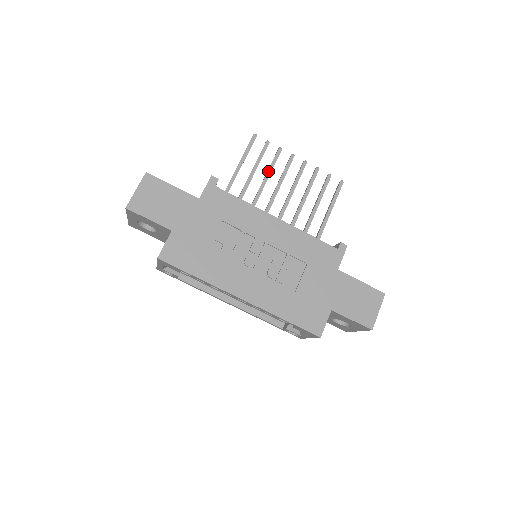
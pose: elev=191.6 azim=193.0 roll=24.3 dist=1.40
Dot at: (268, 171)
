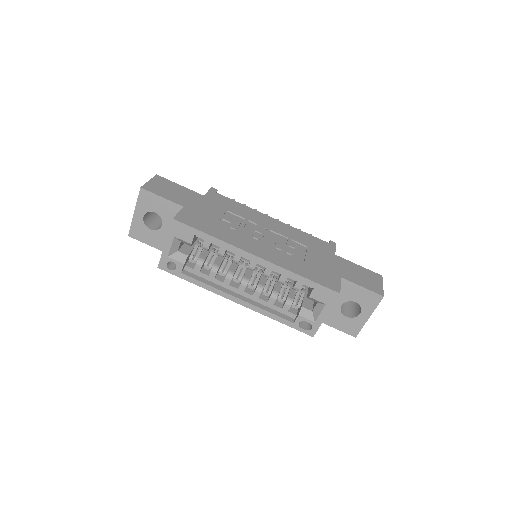
Dot at: occluded
